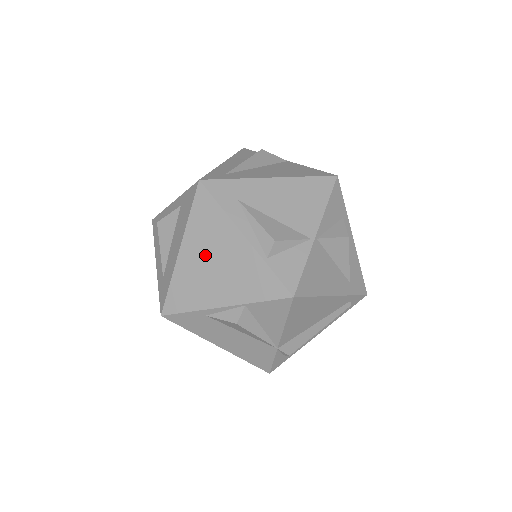
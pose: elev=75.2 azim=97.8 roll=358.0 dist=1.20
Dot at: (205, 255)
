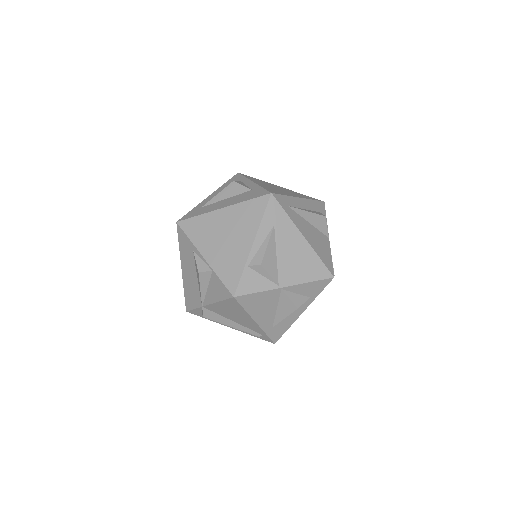
Dot at: (228, 226)
